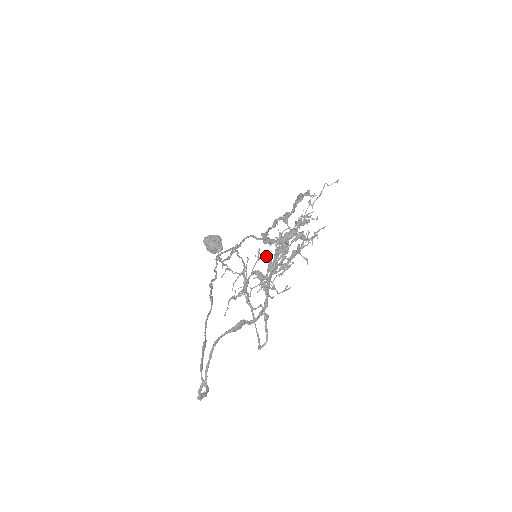
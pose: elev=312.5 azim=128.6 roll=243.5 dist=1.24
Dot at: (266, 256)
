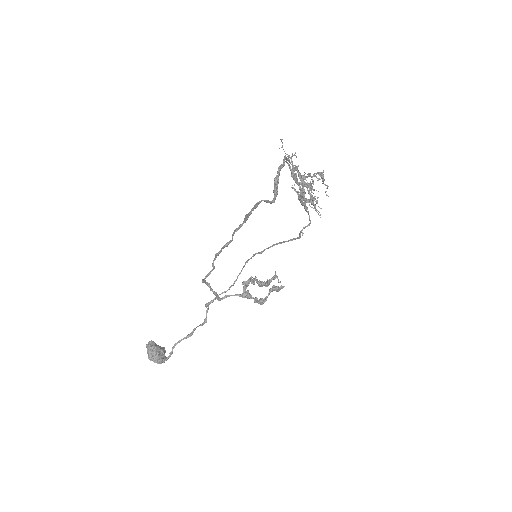
Dot at: (294, 188)
